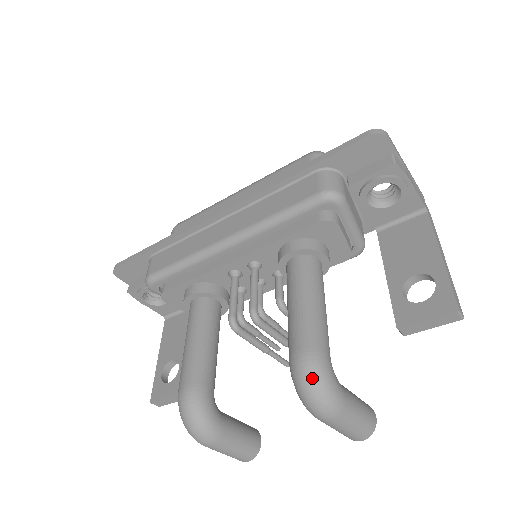
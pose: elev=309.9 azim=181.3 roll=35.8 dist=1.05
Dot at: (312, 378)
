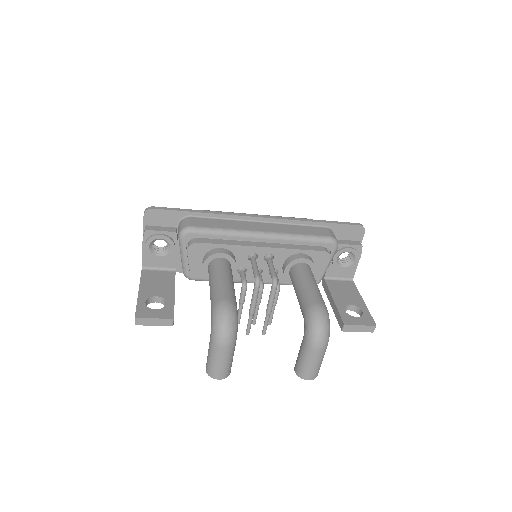
Dot at: (325, 319)
